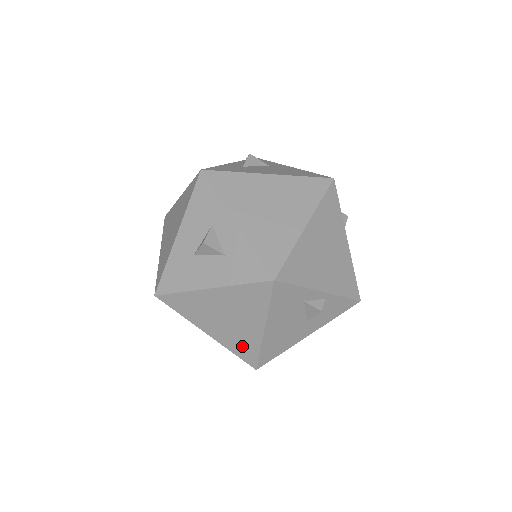
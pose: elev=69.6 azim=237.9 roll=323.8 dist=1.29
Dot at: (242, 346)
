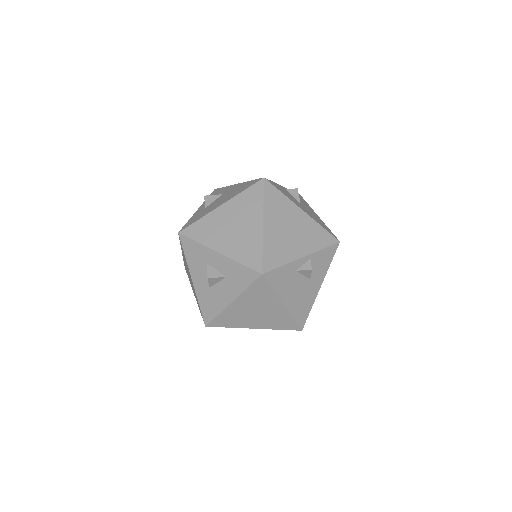
Dot at: (280, 322)
